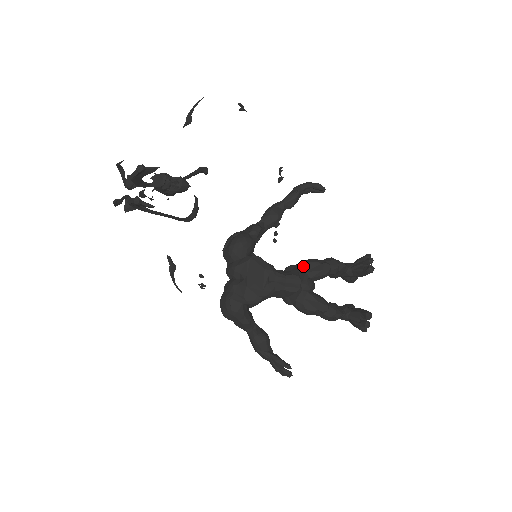
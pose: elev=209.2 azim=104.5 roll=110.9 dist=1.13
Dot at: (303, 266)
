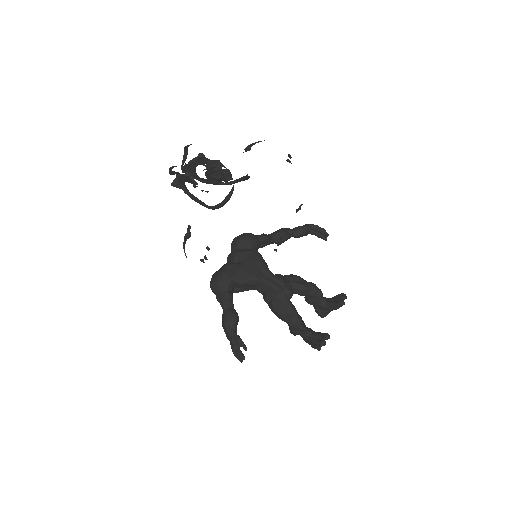
Dot at: (290, 276)
